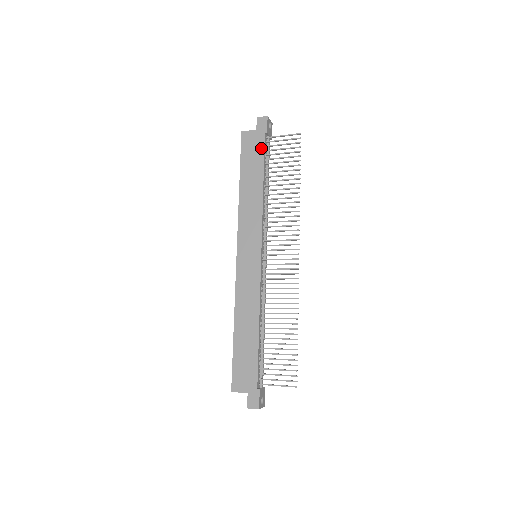
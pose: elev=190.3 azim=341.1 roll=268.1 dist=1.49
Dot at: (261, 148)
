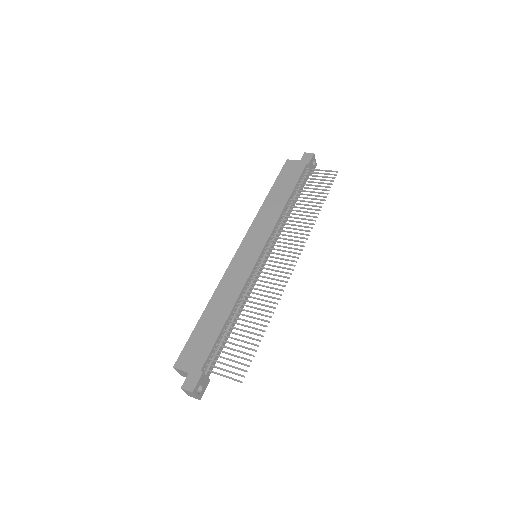
Dot at: (298, 174)
